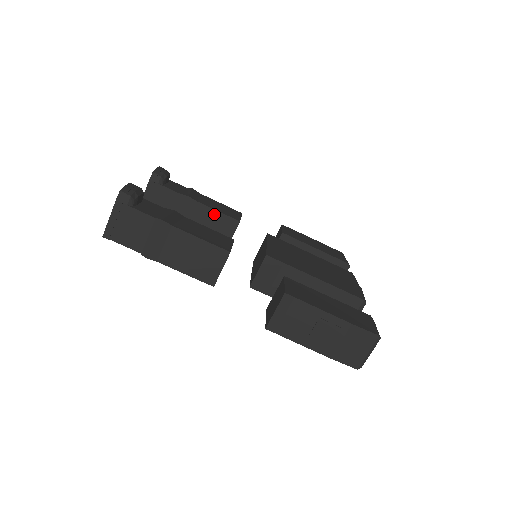
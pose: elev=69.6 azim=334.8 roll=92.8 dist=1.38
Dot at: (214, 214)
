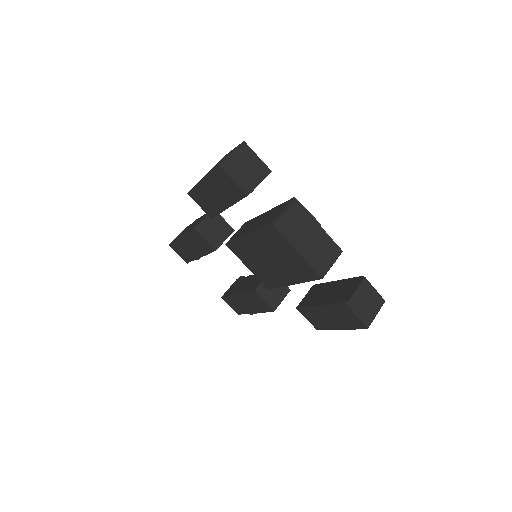
Dot at: occluded
